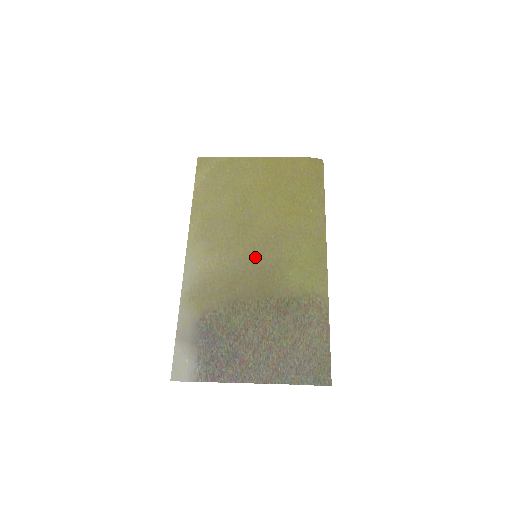
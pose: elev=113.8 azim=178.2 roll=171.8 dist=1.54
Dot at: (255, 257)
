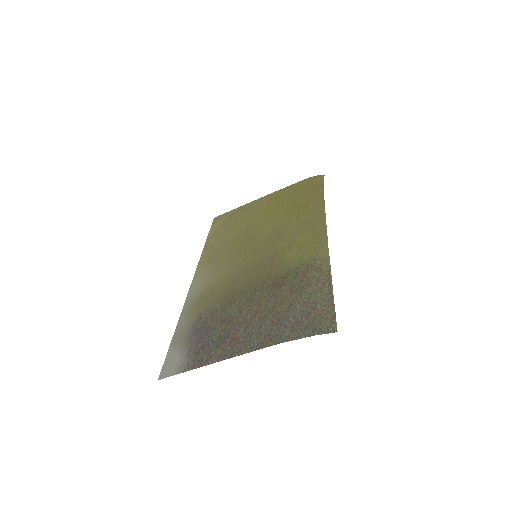
Dot at: (255, 257)
